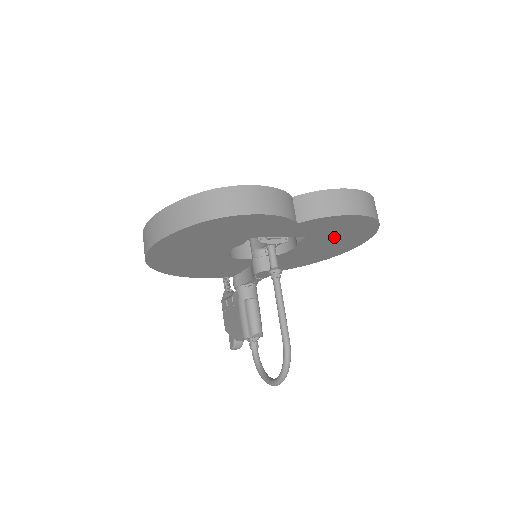
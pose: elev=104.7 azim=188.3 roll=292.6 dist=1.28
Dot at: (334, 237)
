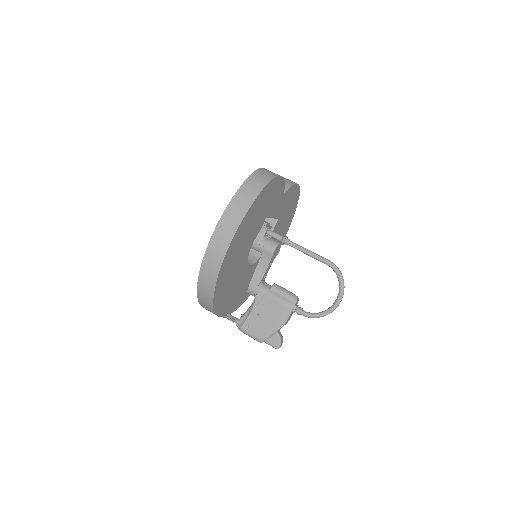
Dot at: (283, 222)
